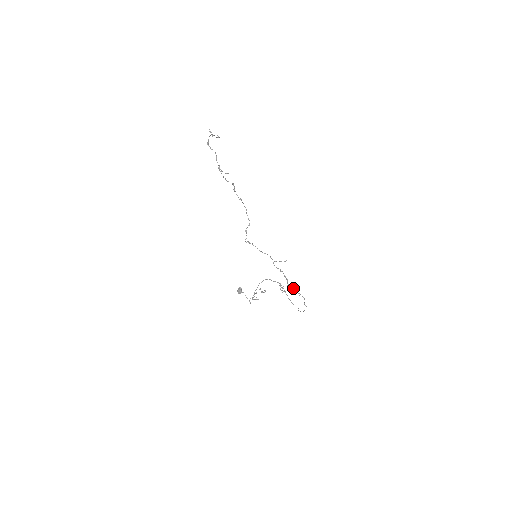
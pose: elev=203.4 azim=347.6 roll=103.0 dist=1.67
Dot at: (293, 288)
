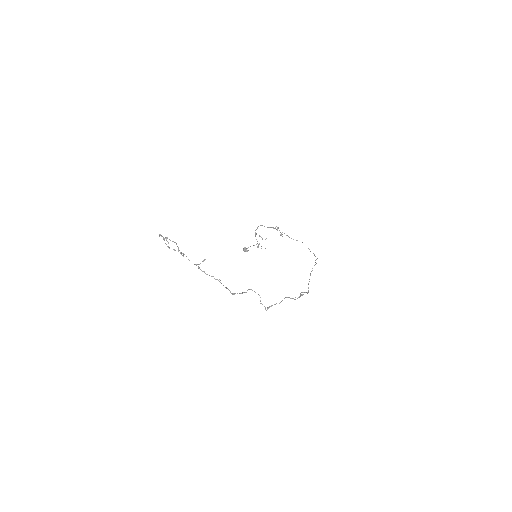
Dot at: occluded
